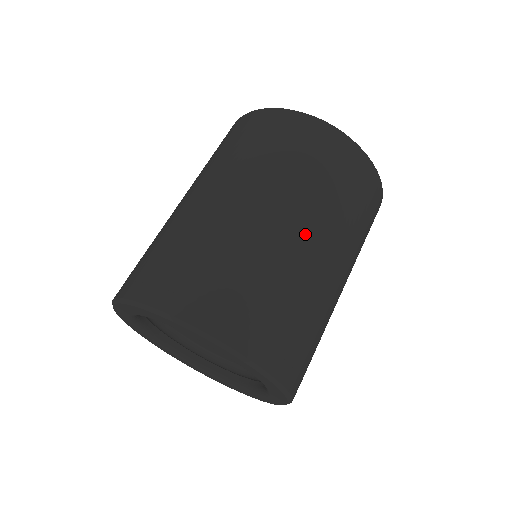
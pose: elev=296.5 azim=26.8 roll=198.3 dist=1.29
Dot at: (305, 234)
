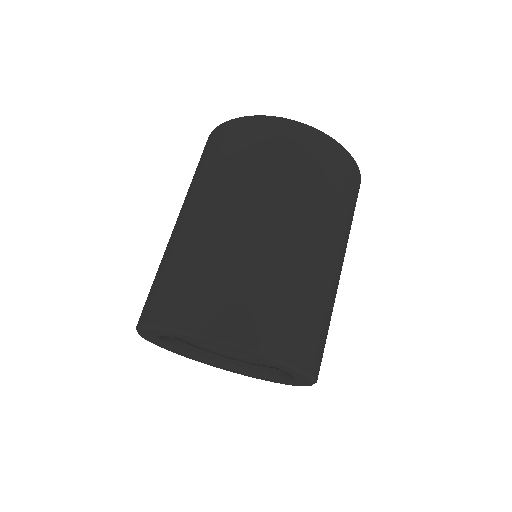
Dot at: (230, 212)
